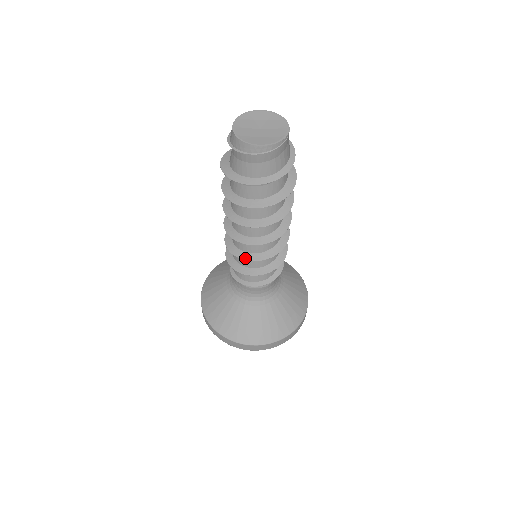
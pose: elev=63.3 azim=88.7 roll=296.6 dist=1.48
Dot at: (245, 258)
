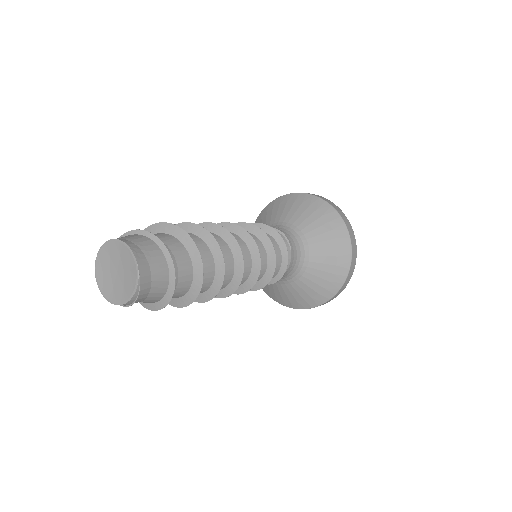
Dot at: occluded
